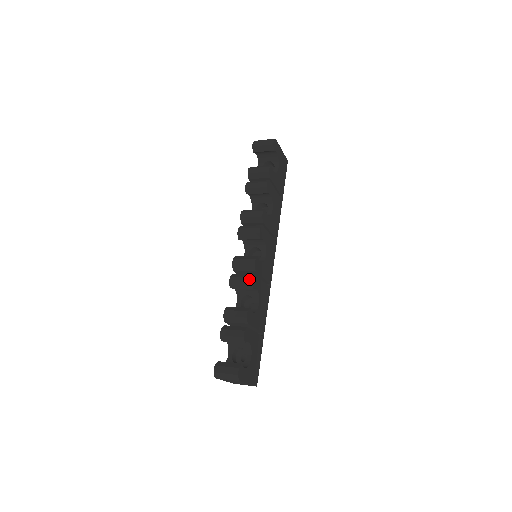
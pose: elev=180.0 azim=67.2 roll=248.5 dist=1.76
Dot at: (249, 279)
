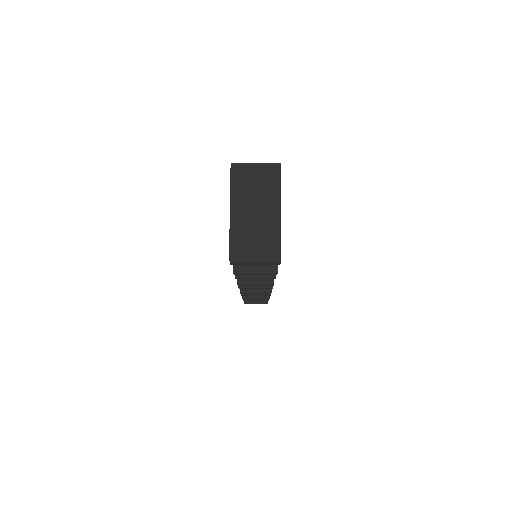
Dot at: occluded
